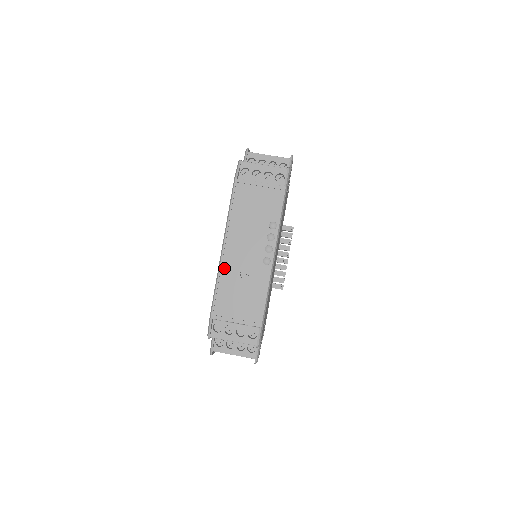
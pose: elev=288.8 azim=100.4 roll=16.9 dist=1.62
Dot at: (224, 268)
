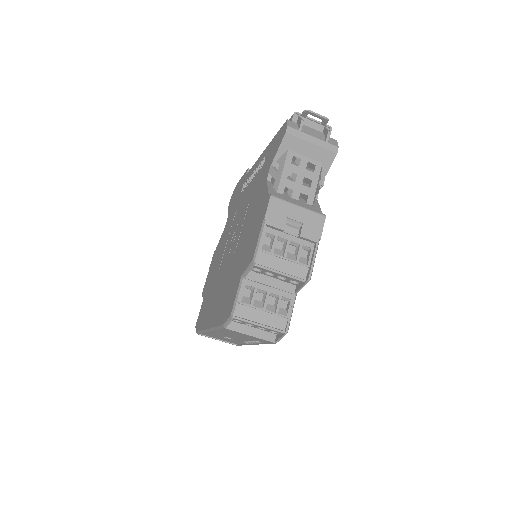
Dot at: (209, 332)
